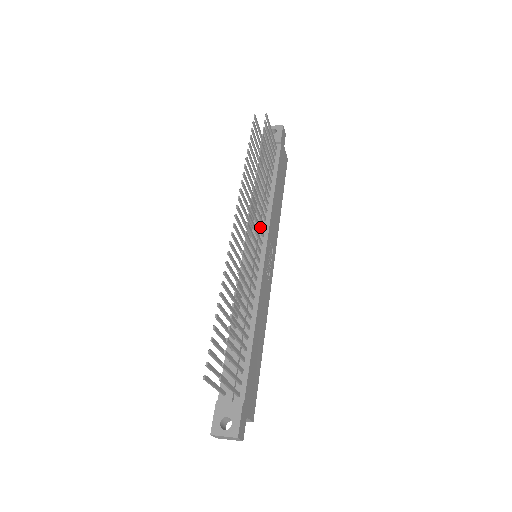
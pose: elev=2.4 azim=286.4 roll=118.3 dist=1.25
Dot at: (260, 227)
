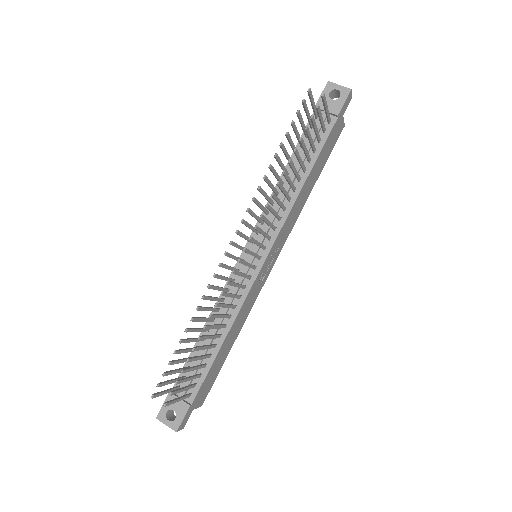
Dot at: (267, 235)
